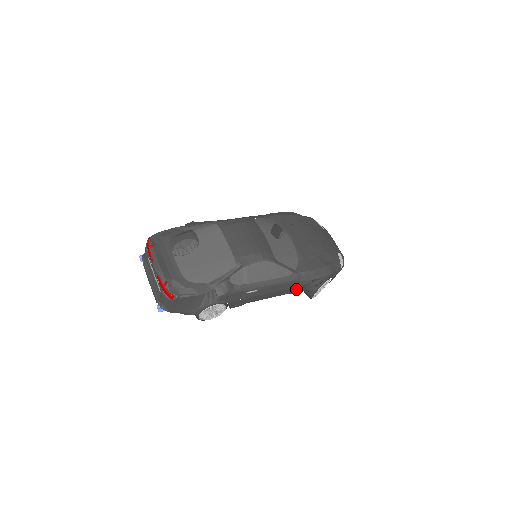
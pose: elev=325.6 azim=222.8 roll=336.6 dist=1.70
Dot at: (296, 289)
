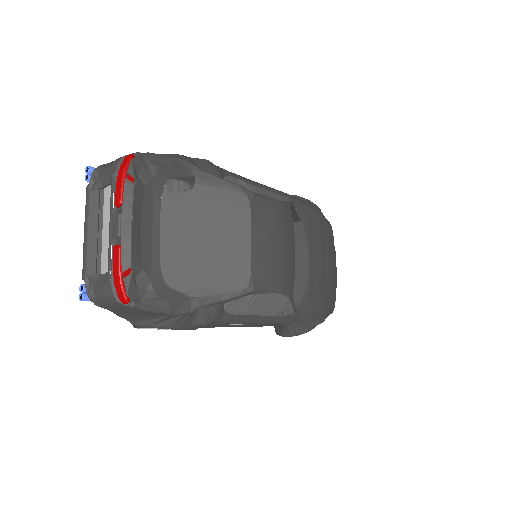
Dot at: occluded
